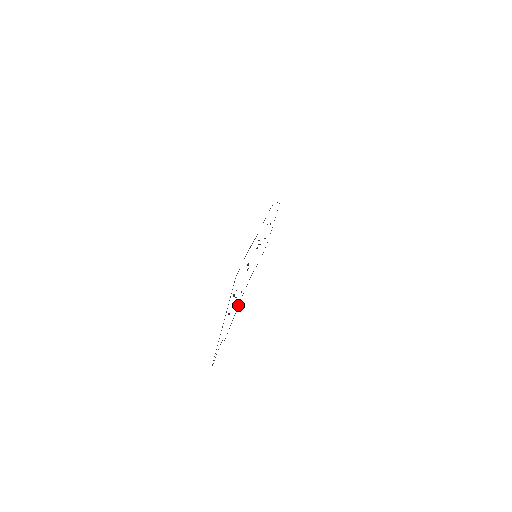
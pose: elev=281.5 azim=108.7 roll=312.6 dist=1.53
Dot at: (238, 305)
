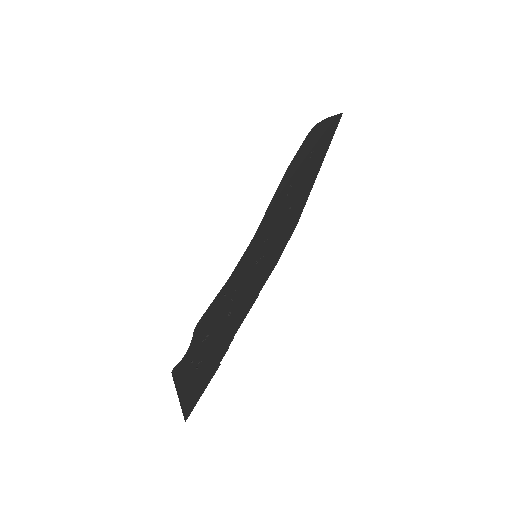
Dot at: (222, 288)
